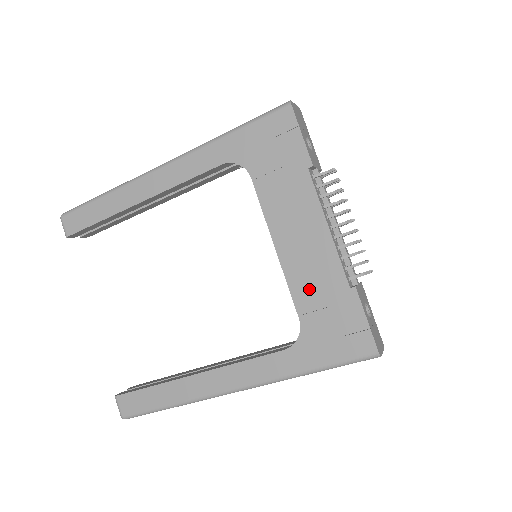
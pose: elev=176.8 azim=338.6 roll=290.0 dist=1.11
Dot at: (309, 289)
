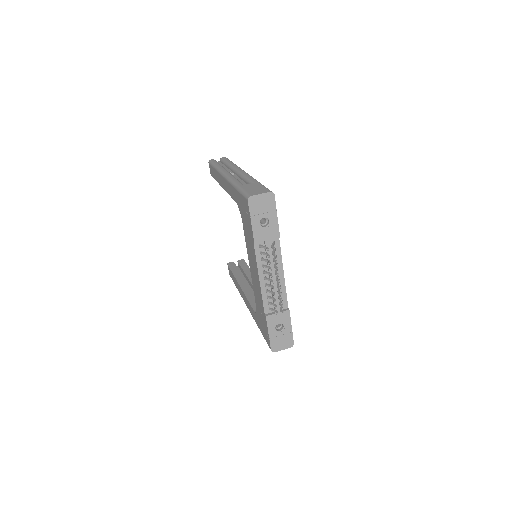
Dot at: (257, 298)
